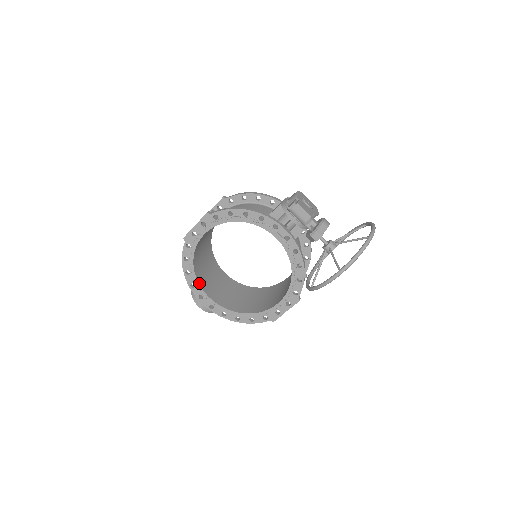
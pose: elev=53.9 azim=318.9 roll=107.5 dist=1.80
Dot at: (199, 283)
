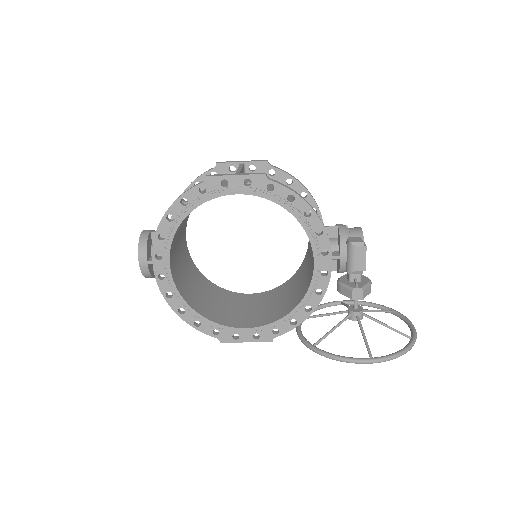
Dot at: (173, 240)
